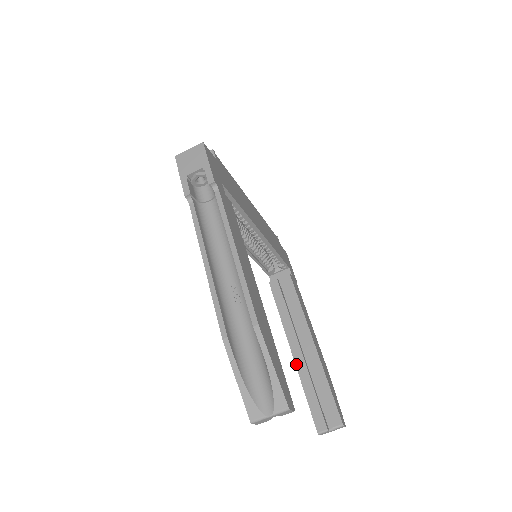
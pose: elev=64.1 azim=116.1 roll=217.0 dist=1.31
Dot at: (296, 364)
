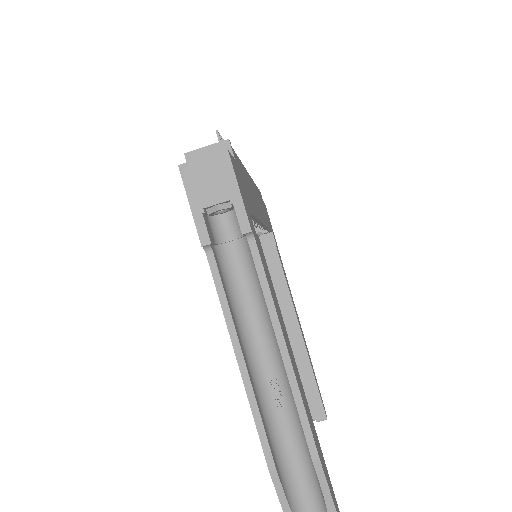
Dot at: occluded
